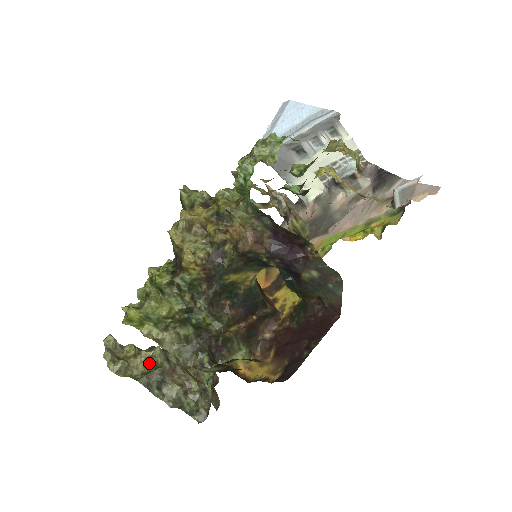
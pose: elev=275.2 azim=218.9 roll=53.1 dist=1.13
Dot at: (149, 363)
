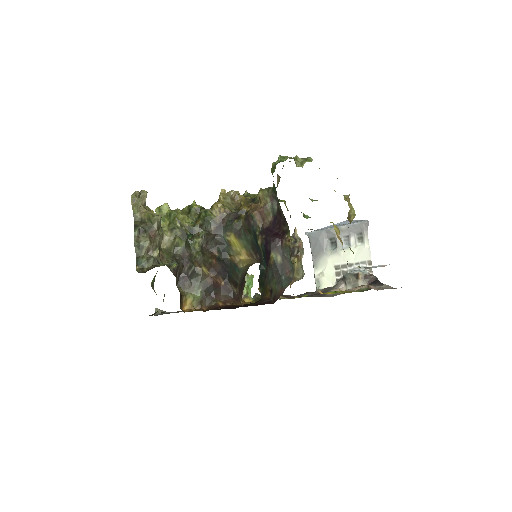
Dot at: (150, 212)
